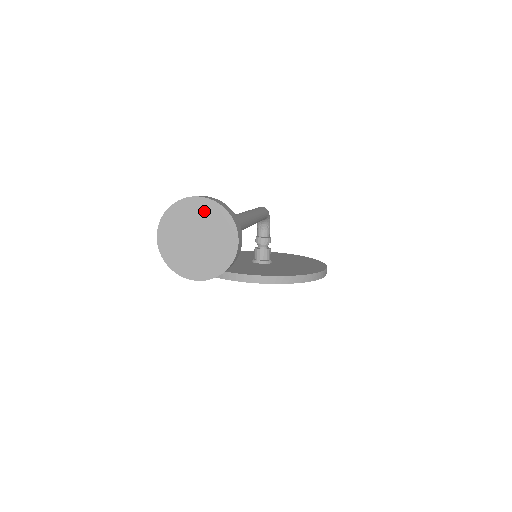
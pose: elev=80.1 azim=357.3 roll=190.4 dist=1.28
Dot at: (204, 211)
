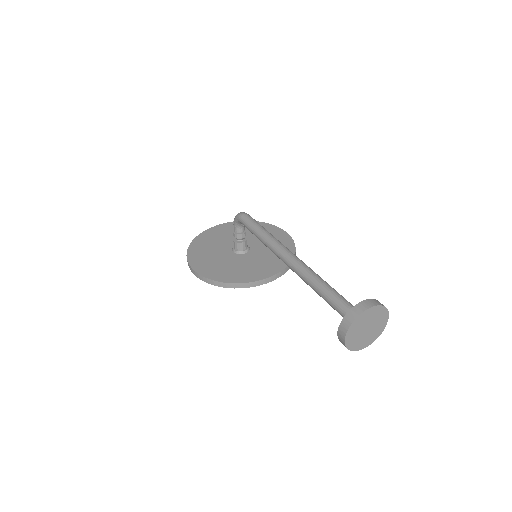
Dot at: (373, 313)
